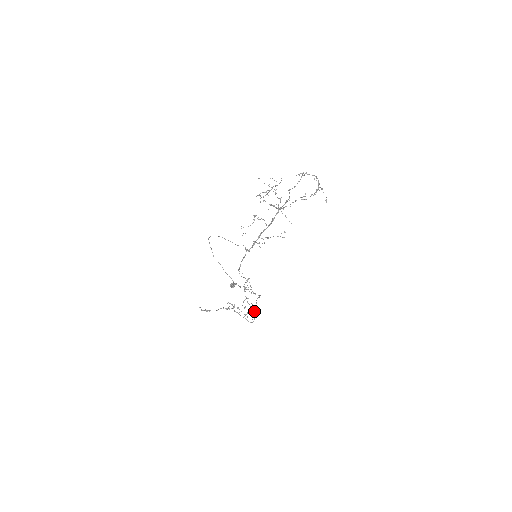
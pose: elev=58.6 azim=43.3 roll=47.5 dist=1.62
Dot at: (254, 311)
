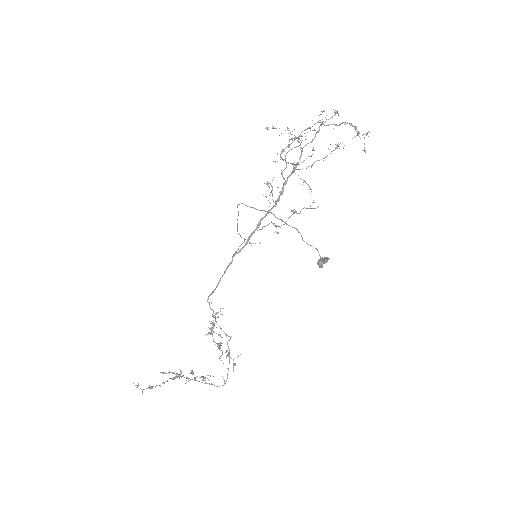
Dot at: occluded
